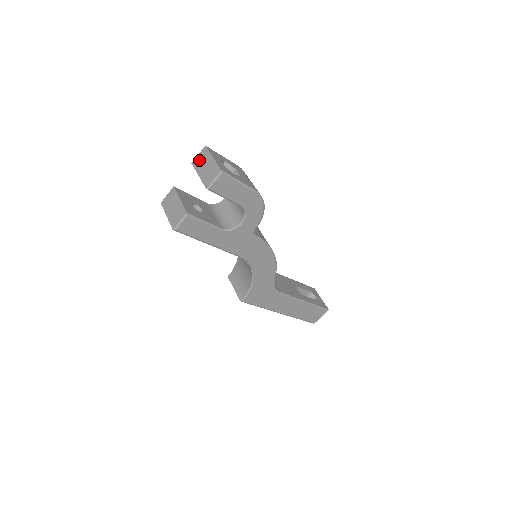
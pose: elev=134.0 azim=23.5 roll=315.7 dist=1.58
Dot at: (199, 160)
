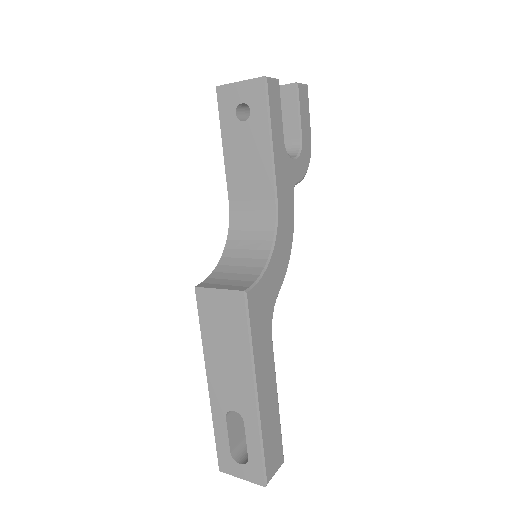
Dot at: occluded
